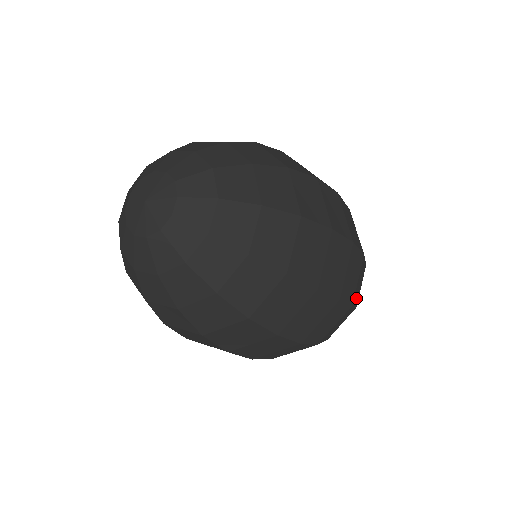
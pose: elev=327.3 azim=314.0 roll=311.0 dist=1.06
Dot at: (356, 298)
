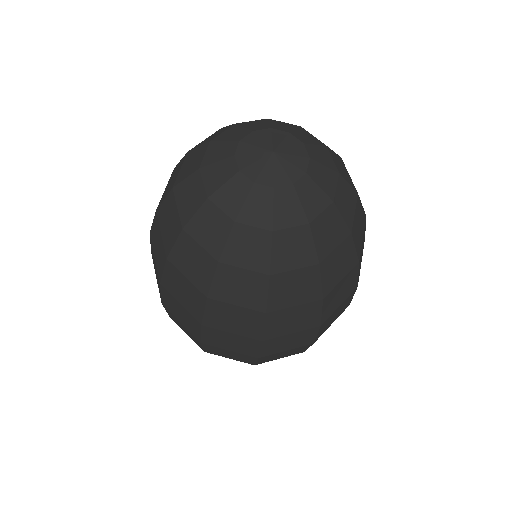
Dot at: occluded
